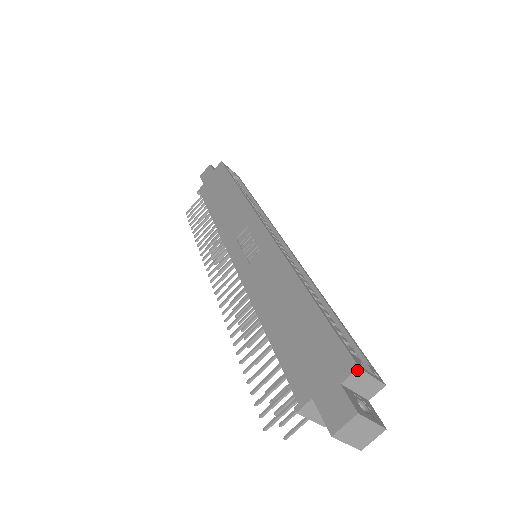
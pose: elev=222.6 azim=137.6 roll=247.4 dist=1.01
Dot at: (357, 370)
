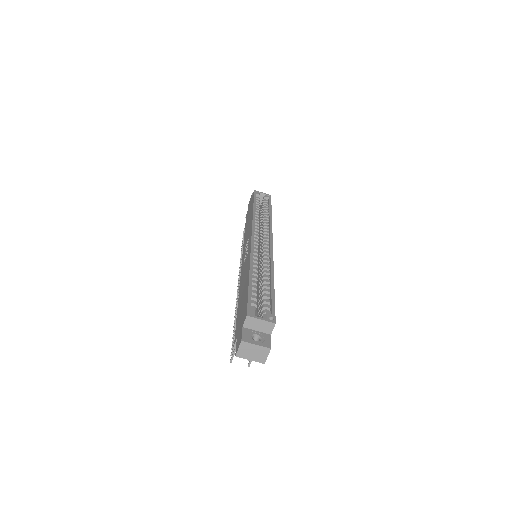
Dot at: (247, 317)
